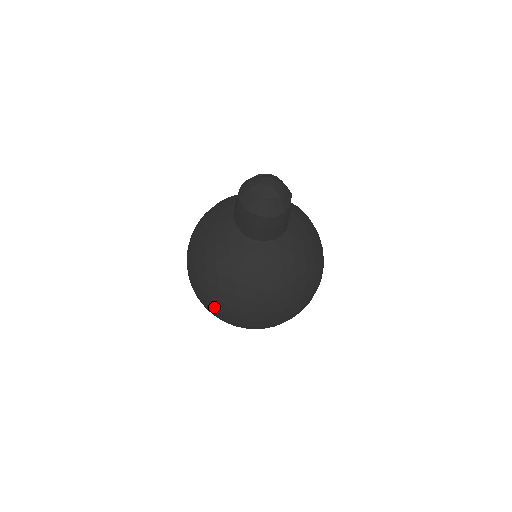
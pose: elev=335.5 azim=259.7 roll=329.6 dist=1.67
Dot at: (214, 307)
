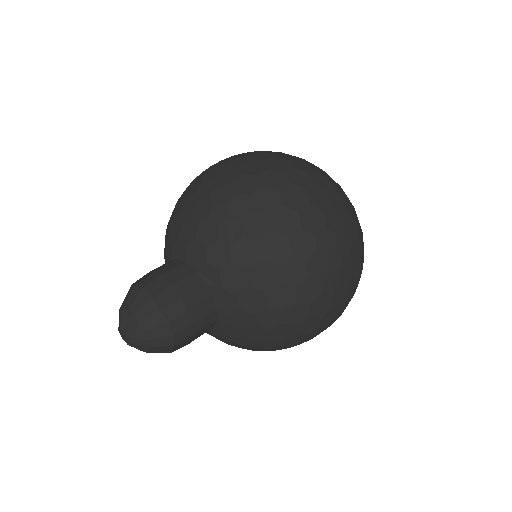
Dot at: occluded
